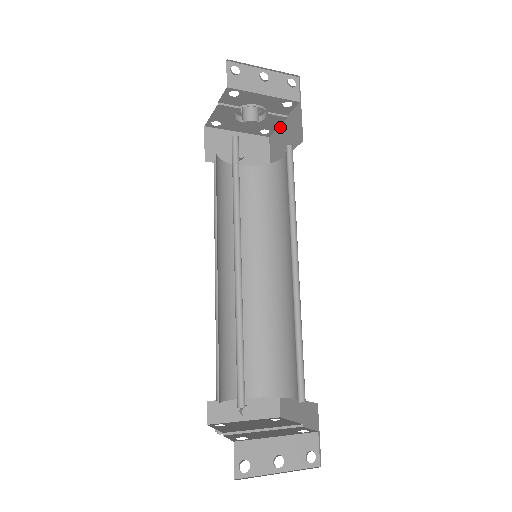
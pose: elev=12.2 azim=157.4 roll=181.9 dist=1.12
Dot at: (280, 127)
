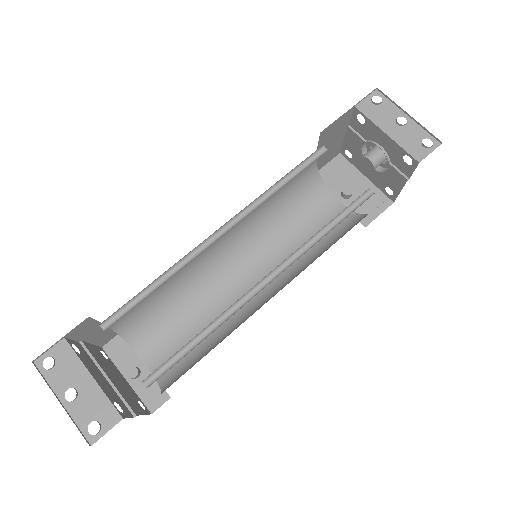
Dot at: (400, 190)
